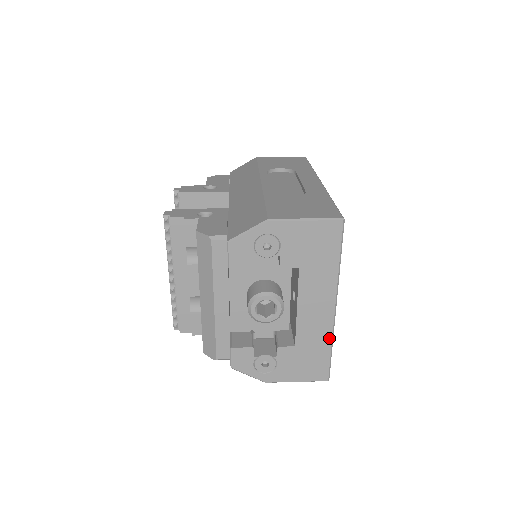
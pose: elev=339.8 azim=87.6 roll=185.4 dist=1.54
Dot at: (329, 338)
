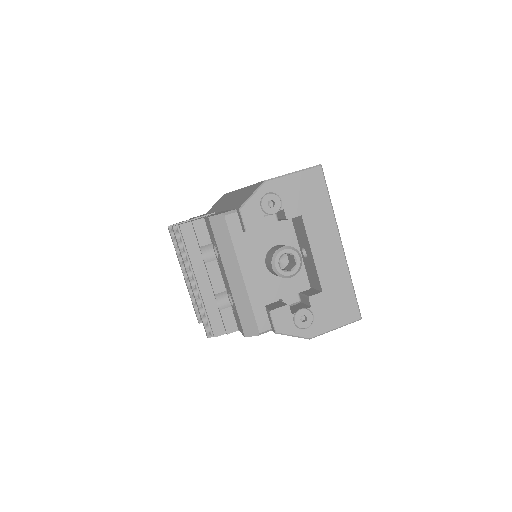
Dot at: (347, 275)
